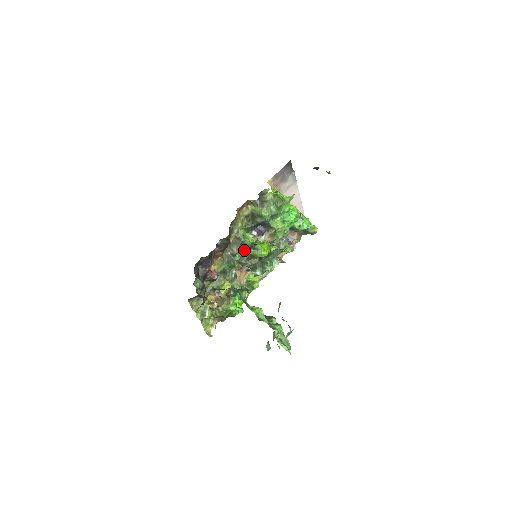
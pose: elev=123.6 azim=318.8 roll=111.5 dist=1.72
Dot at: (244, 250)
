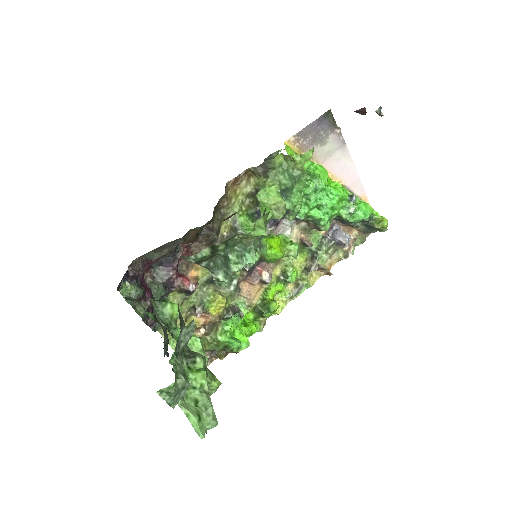
Dot at: occluded
